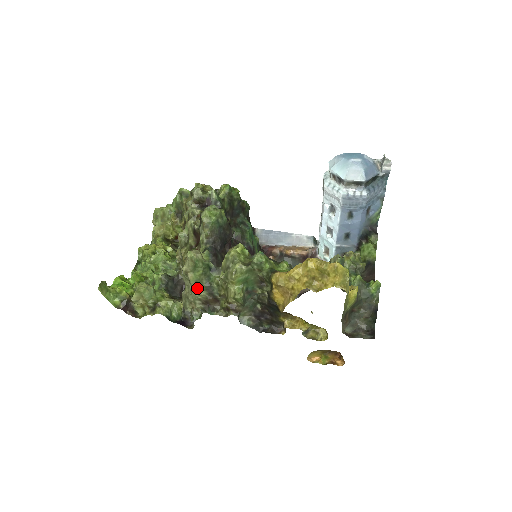
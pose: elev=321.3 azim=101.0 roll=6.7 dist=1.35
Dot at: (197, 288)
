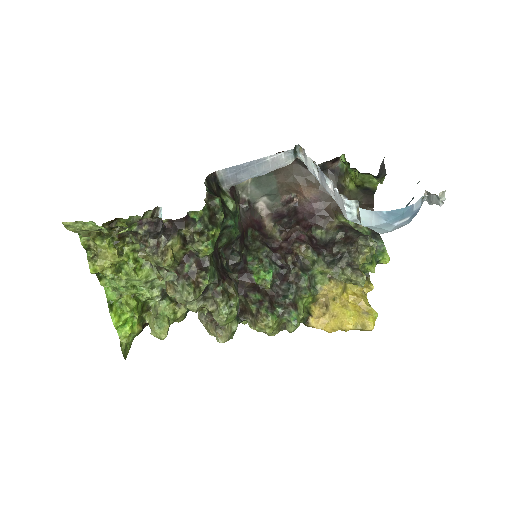
Dot at: occluded
